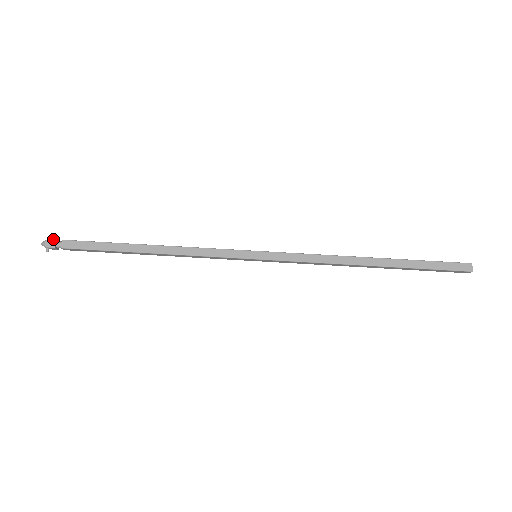
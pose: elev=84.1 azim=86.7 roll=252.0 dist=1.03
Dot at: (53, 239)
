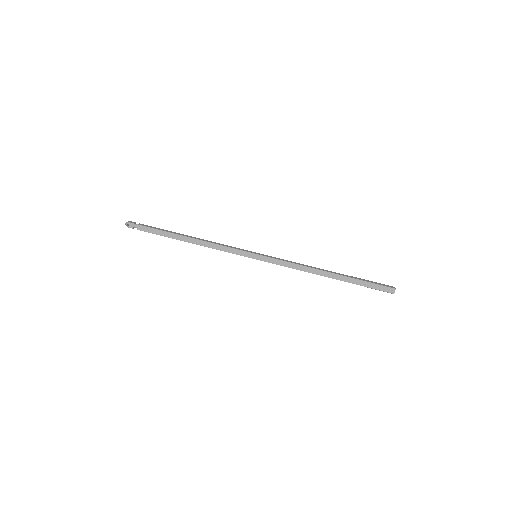
Dot at: (134, 222)
